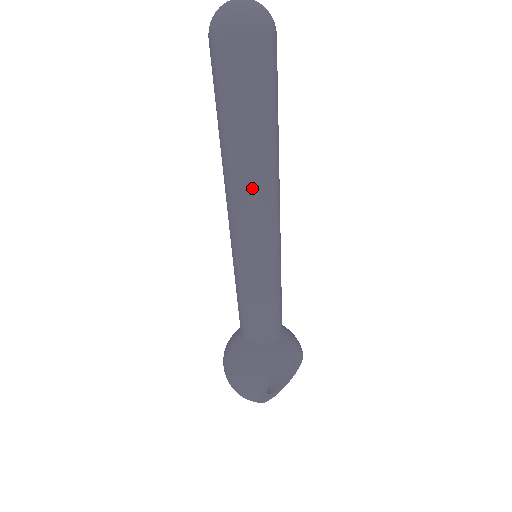
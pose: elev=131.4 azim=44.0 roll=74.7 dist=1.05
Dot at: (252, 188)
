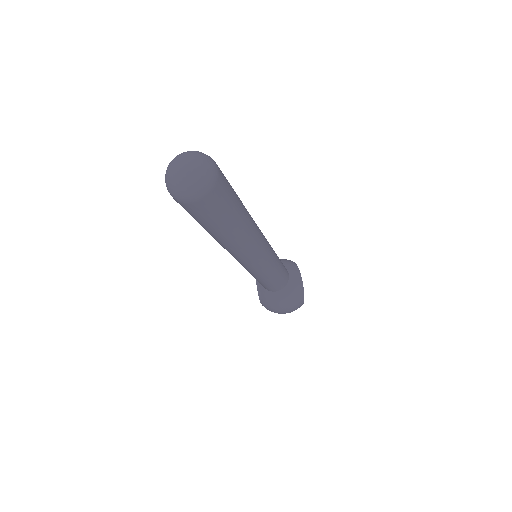
Dot at: (253, 239)
